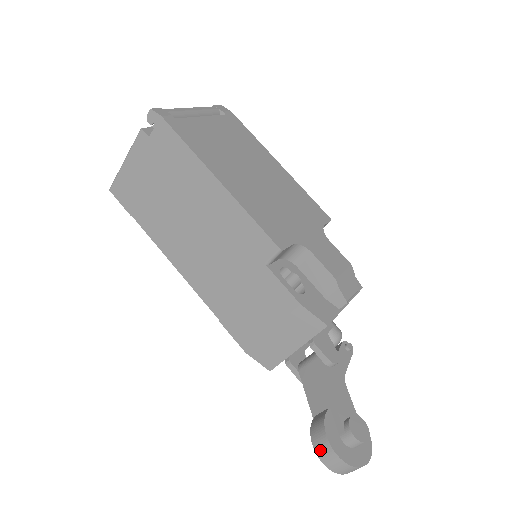
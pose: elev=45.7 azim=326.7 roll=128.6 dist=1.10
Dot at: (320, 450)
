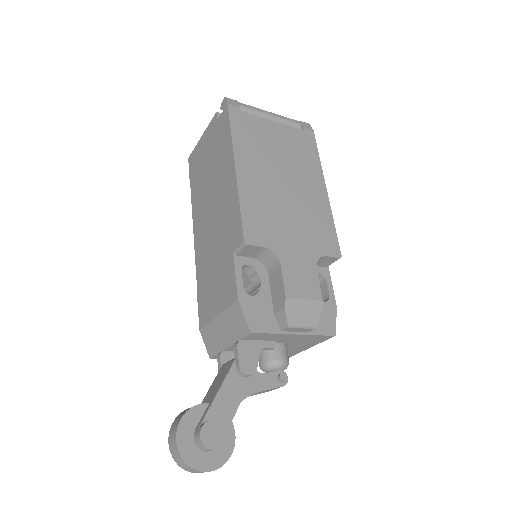
Dot at: (172, 429)
